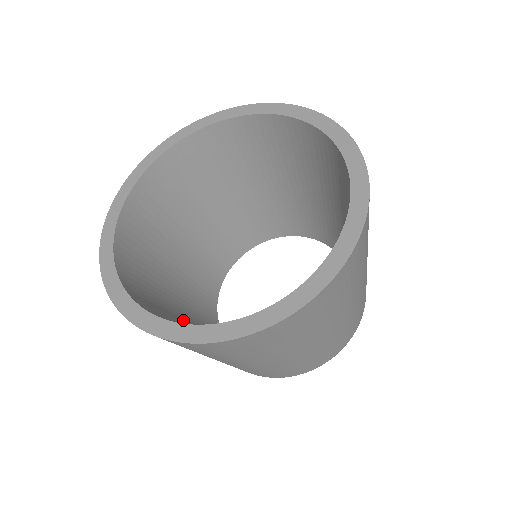
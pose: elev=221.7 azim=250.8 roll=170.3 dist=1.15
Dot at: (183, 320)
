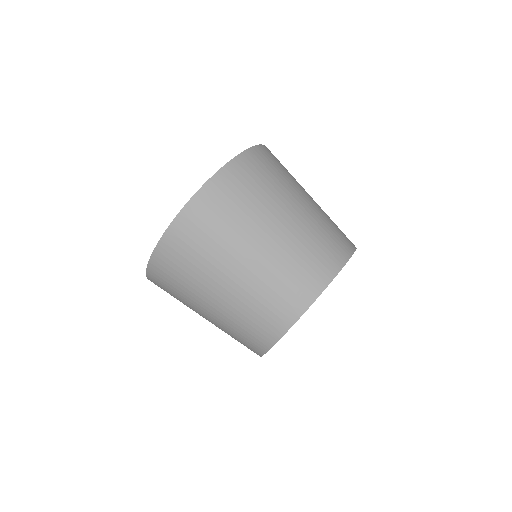
Dot at: occluded
